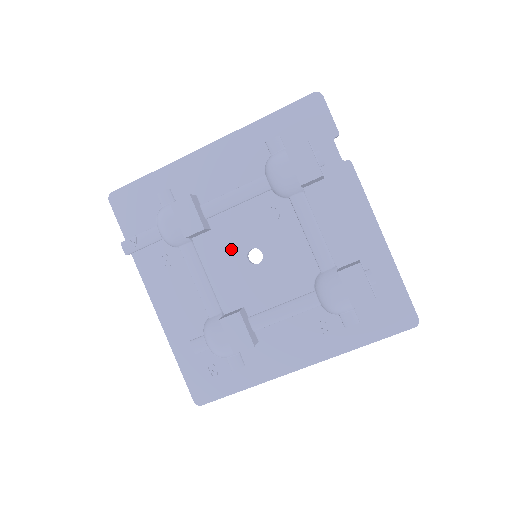
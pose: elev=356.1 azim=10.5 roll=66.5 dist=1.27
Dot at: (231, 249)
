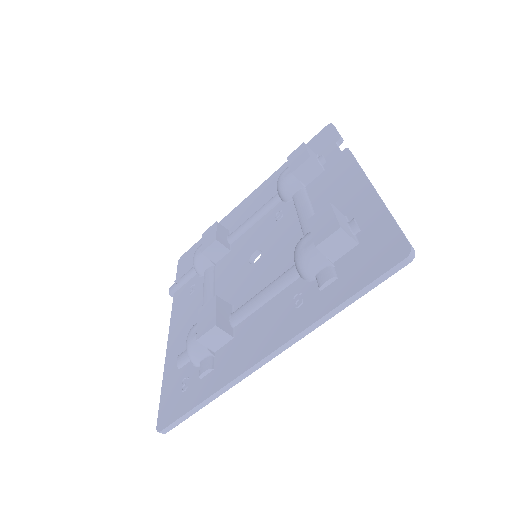
Dot at: (239, 259)
